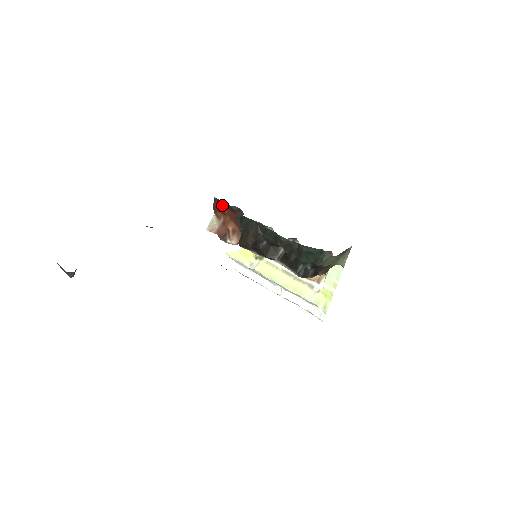
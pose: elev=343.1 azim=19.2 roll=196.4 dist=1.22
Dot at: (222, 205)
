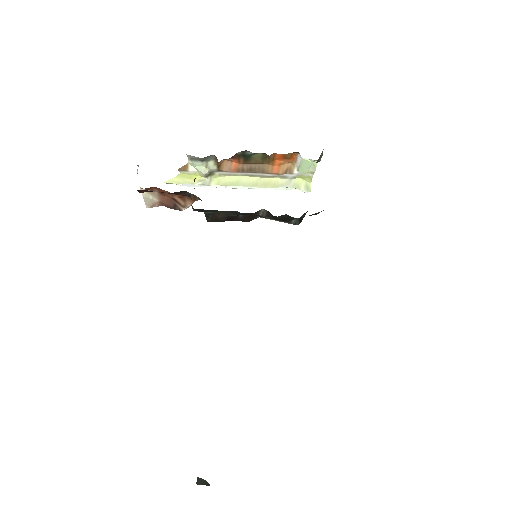
Dot at: occluded
